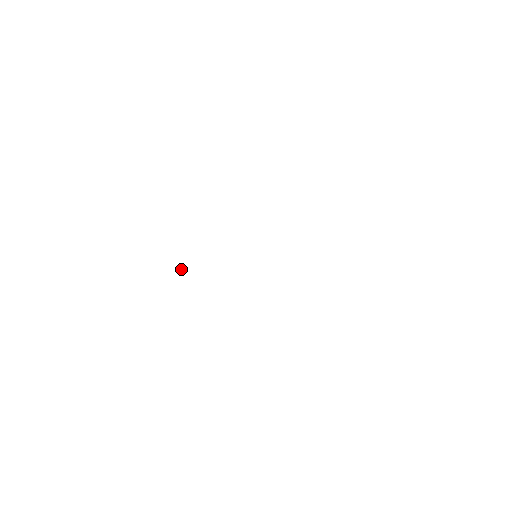
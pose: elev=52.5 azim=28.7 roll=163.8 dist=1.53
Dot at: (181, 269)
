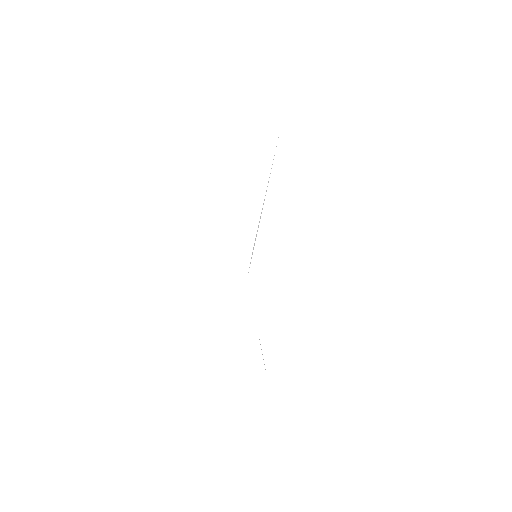
Dot at: occluded
